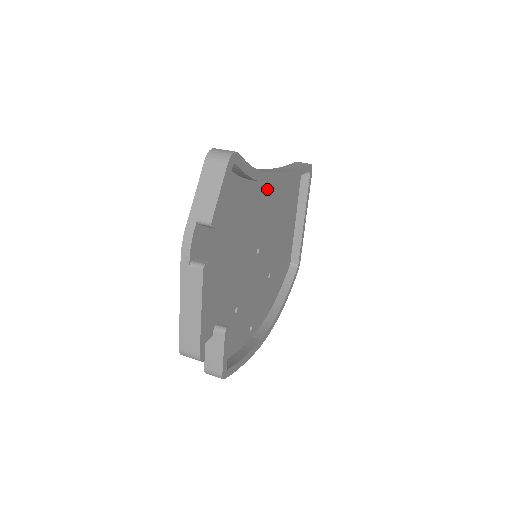
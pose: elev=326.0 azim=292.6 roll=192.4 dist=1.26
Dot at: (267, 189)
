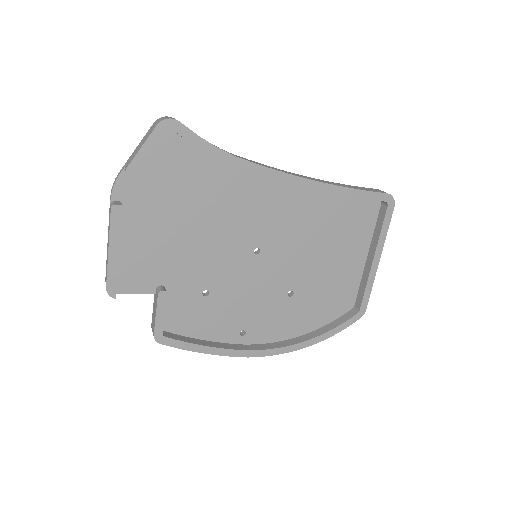
Dot at: (279, 190)
